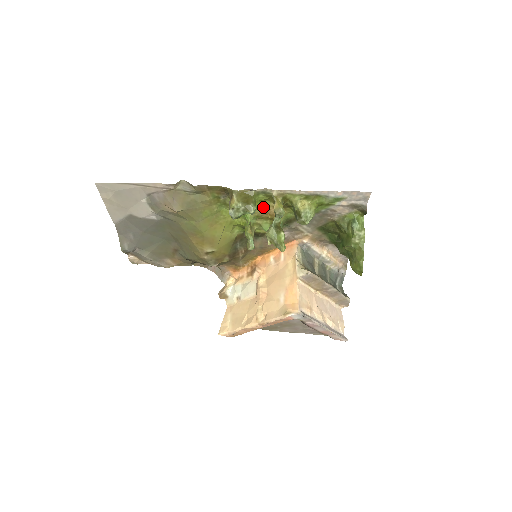
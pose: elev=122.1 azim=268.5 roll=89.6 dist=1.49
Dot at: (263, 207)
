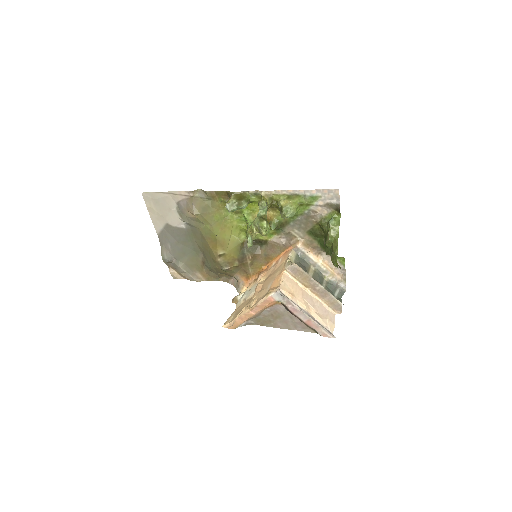
Dot at: occluded
